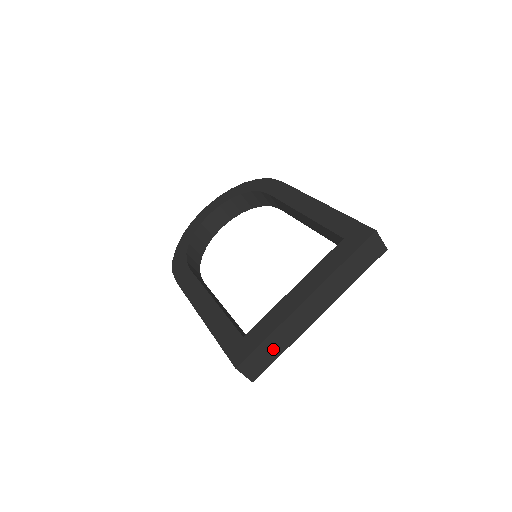
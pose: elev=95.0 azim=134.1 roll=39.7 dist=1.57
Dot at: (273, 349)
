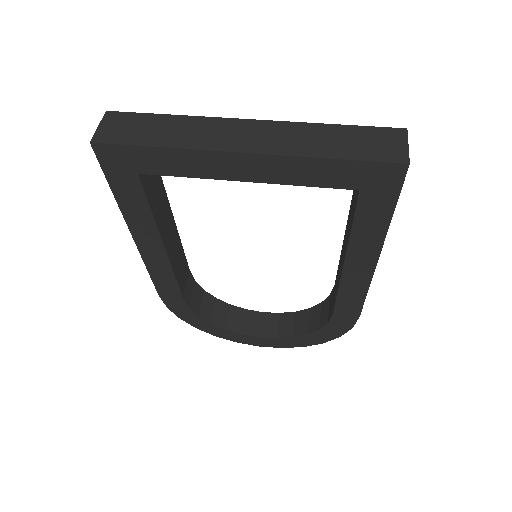
Dot at: (155, 132)
